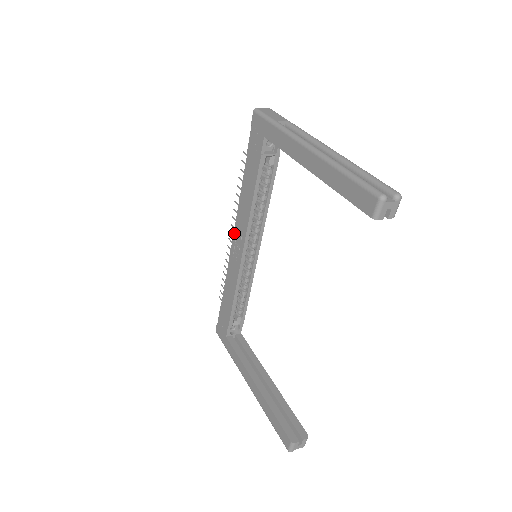
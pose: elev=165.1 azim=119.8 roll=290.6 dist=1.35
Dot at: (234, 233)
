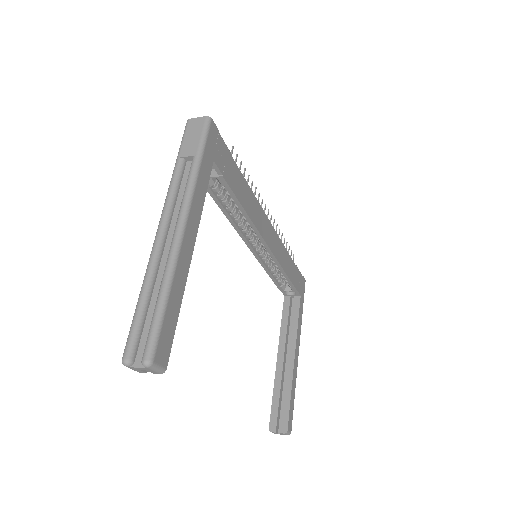
Dot at: occluded
